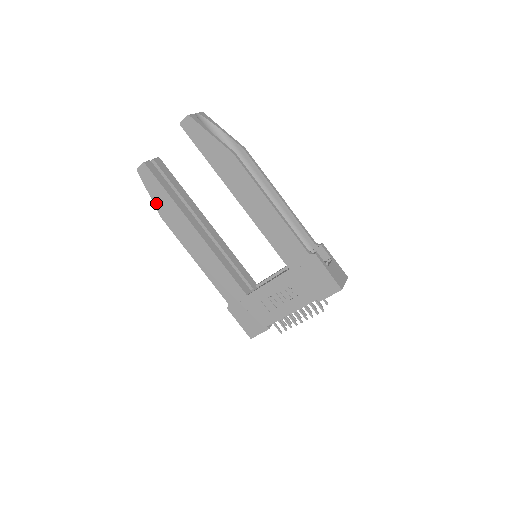
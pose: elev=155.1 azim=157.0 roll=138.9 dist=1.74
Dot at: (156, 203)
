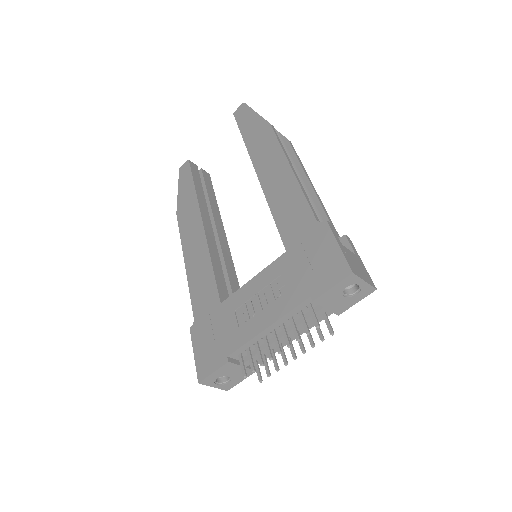
Dot at: (179, 198)
